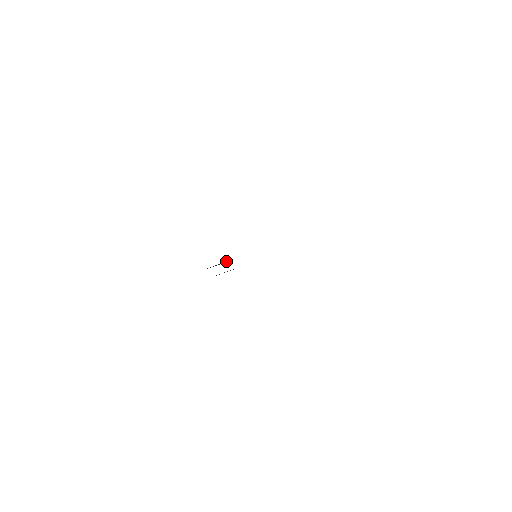
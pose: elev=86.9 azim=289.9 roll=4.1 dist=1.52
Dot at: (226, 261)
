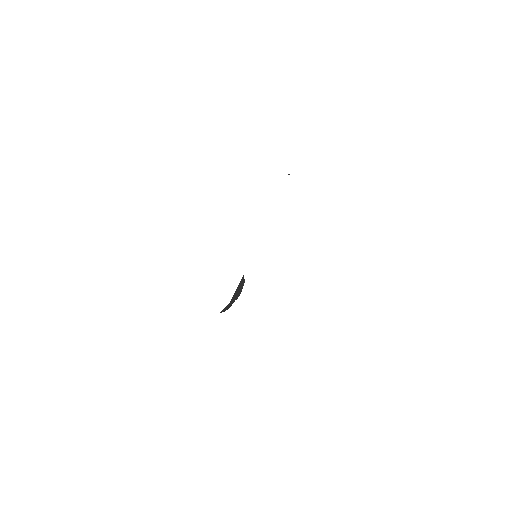
Dot at: (241, 280)
